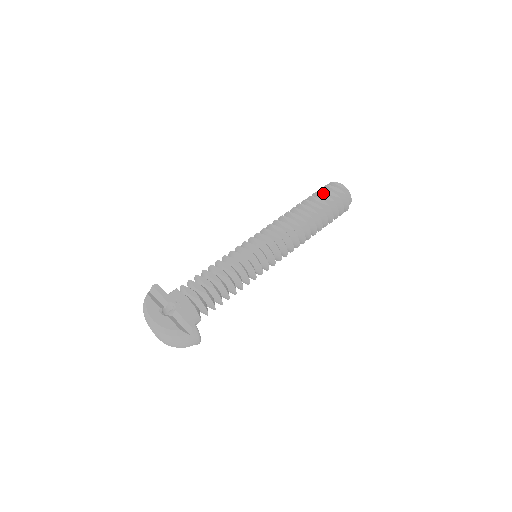
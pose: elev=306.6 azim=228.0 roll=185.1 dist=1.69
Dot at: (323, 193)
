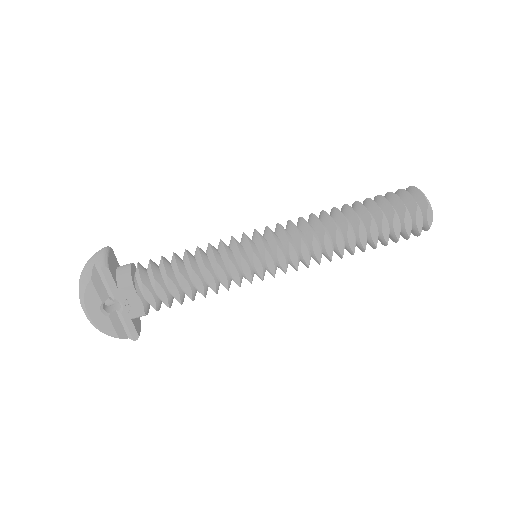
Dot at: (401, 214)
